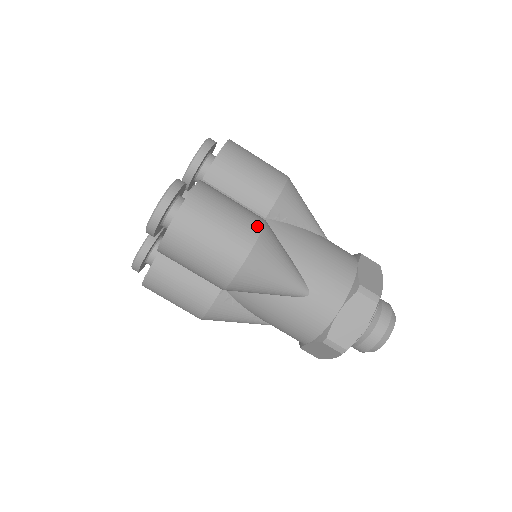
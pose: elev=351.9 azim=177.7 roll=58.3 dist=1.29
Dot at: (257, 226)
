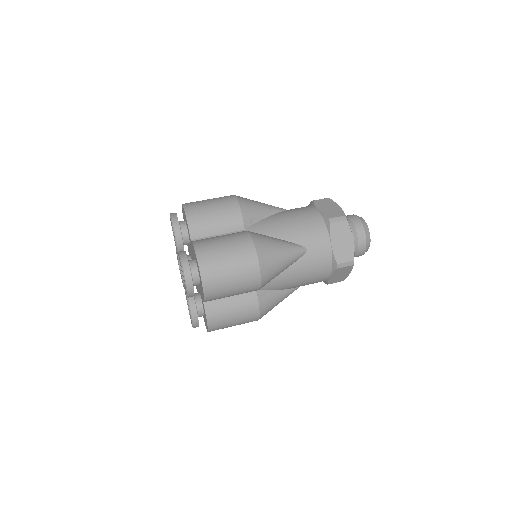
Dot at: (247, 238)
